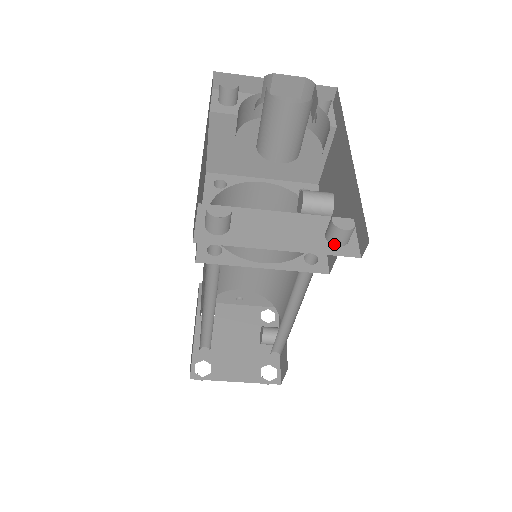
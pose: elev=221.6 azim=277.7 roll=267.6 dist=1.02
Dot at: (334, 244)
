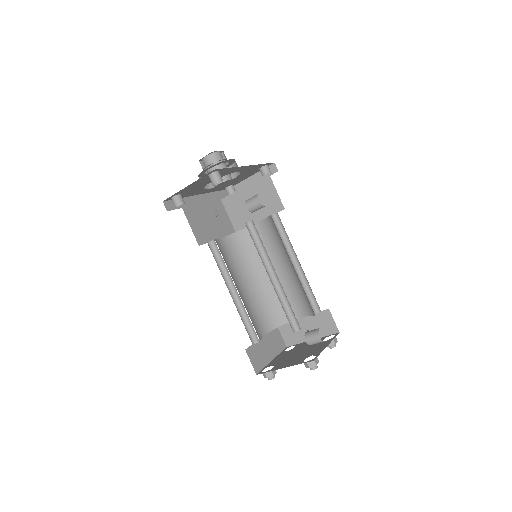
Dot at: (213, 184)
